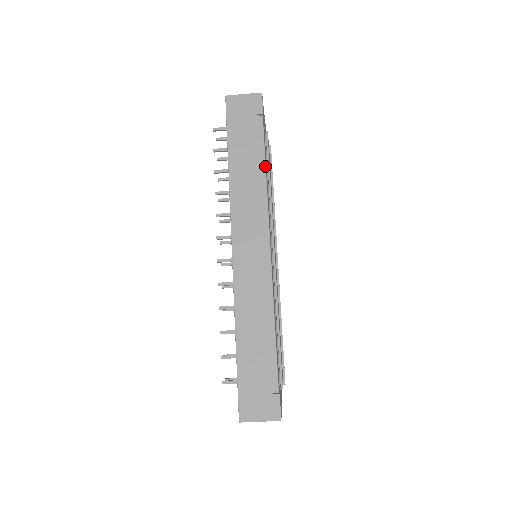
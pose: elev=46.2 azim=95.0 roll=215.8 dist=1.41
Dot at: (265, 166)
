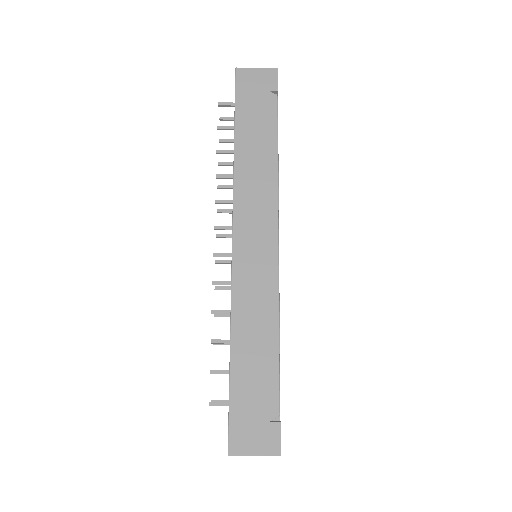
Dot at: (277, 149)
